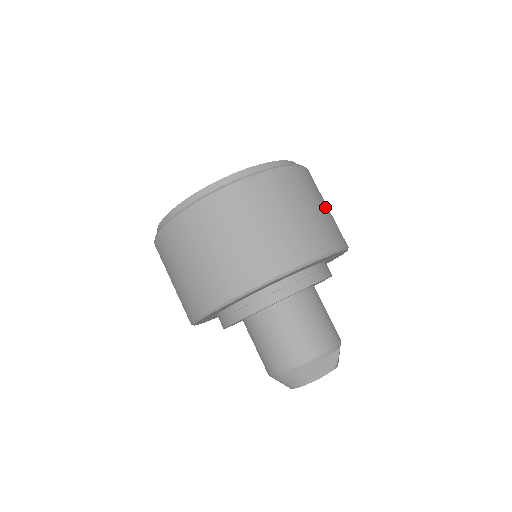
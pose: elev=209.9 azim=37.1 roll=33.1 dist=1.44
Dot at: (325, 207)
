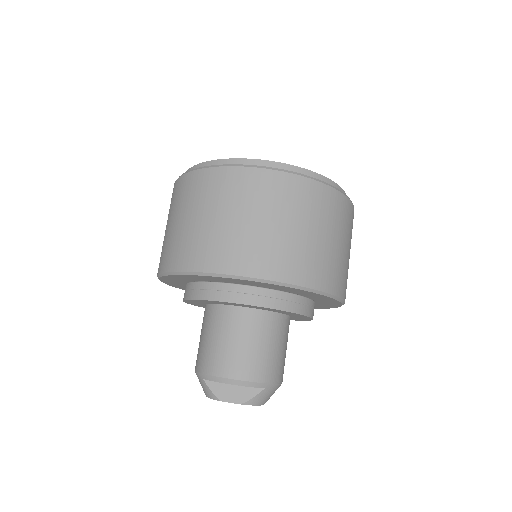
Dot at: (315, 235)
